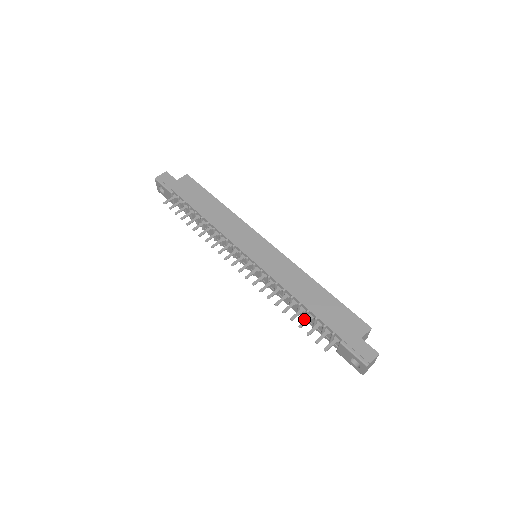
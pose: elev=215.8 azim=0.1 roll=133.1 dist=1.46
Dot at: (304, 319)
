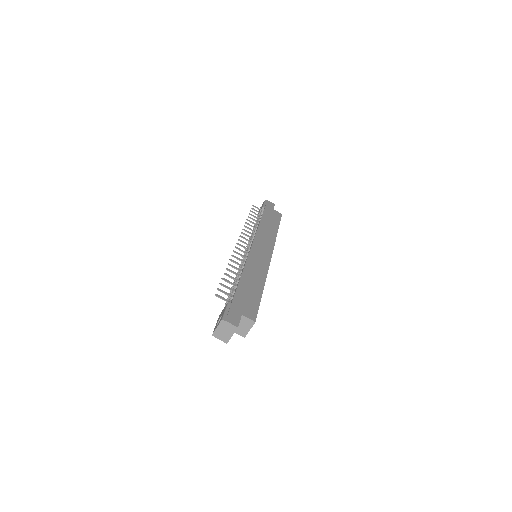
Dot at: occluded
